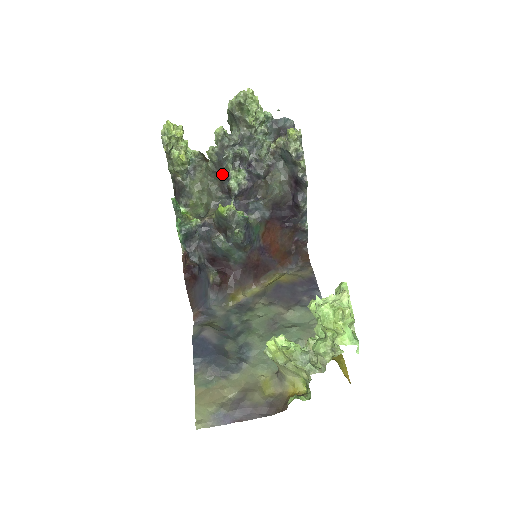
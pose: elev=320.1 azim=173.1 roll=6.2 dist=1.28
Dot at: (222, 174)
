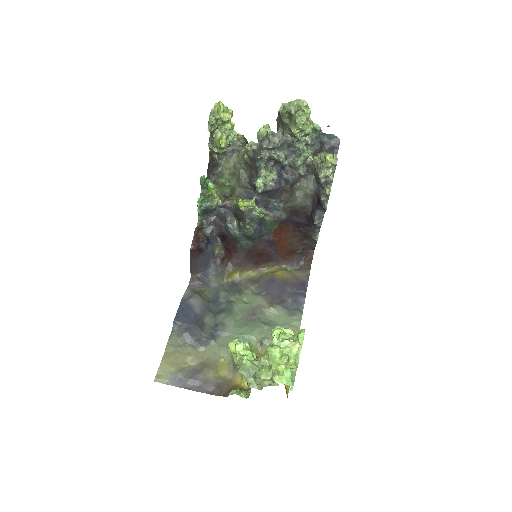
Dot at: (254, 168)
